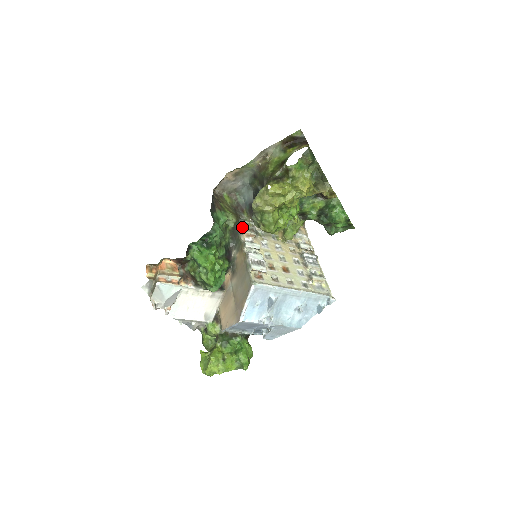
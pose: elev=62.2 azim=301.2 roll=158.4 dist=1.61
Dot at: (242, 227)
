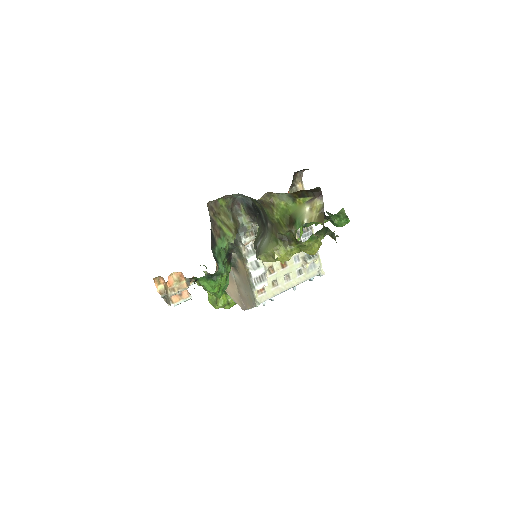
Dot at: (241, 235)
